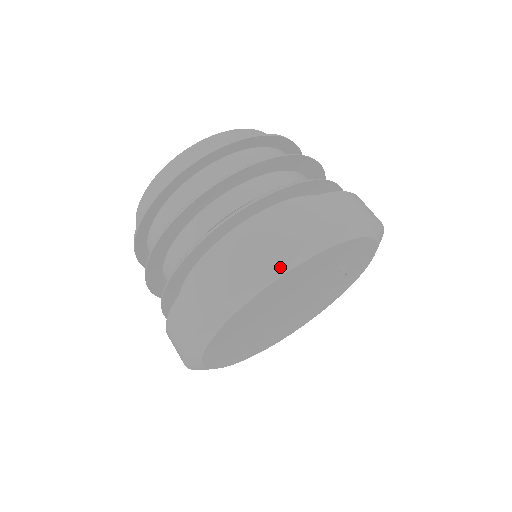
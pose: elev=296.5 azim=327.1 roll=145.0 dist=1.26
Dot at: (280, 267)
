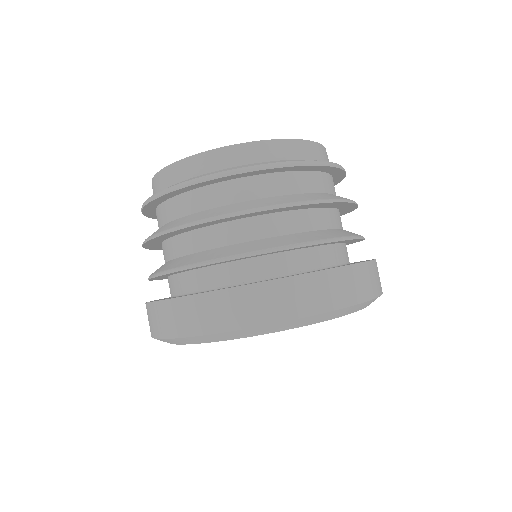
Dot at: (273, 328)
